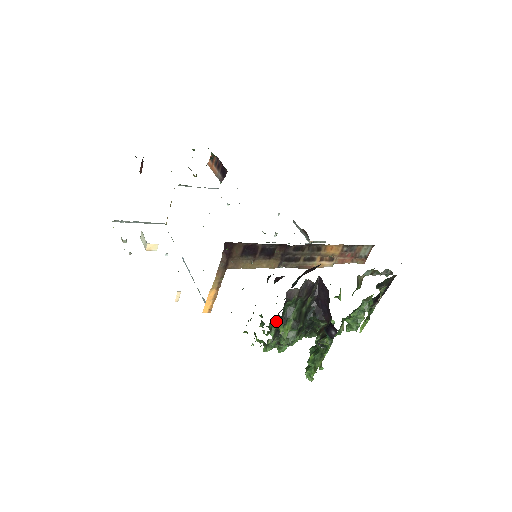
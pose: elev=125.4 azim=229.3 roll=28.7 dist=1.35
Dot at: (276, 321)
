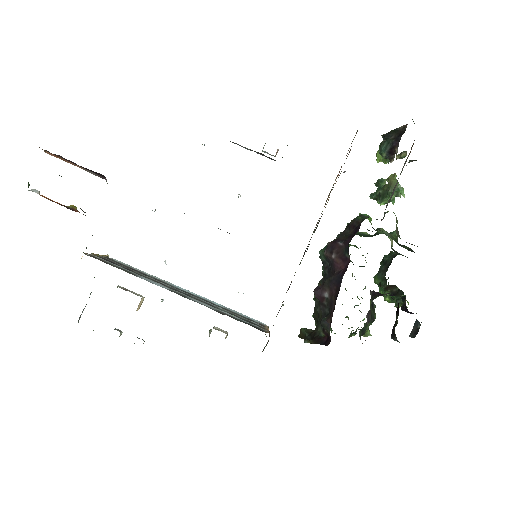
Dot at: (353, 333)
